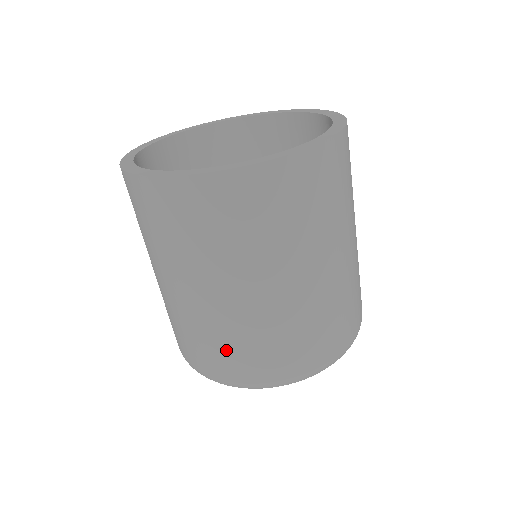
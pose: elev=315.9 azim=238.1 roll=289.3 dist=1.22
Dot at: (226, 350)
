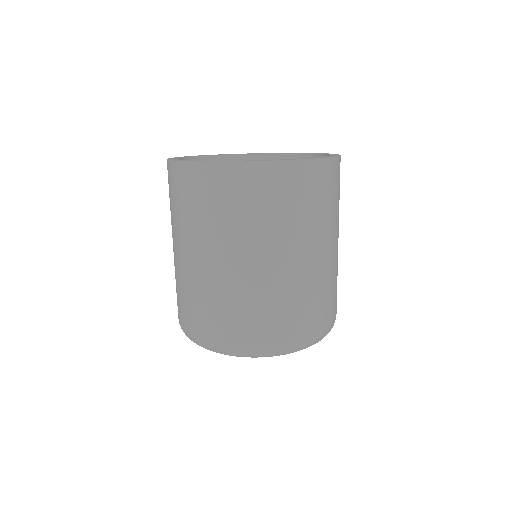
Dot at: (187, 304)
